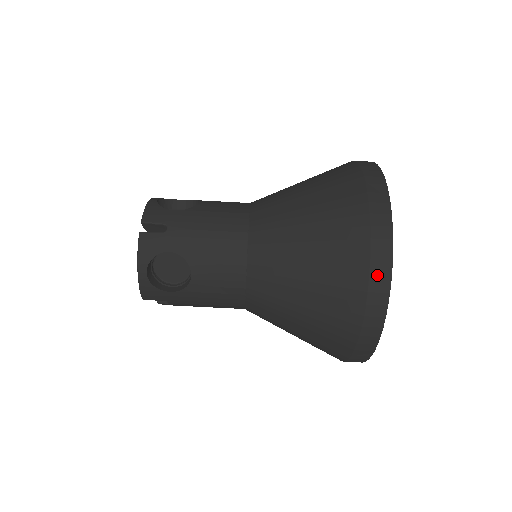
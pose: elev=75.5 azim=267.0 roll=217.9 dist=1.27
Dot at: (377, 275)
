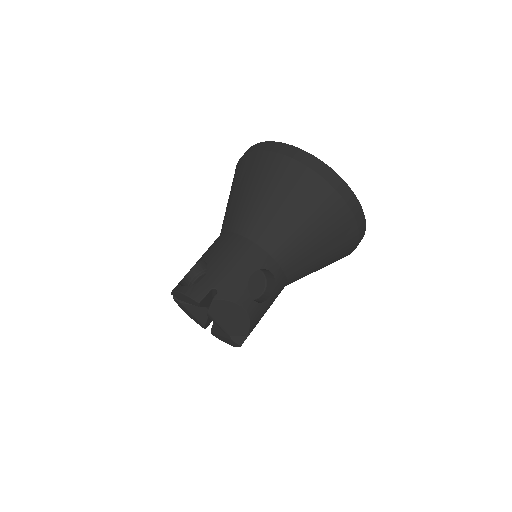
Dot at: occluded
